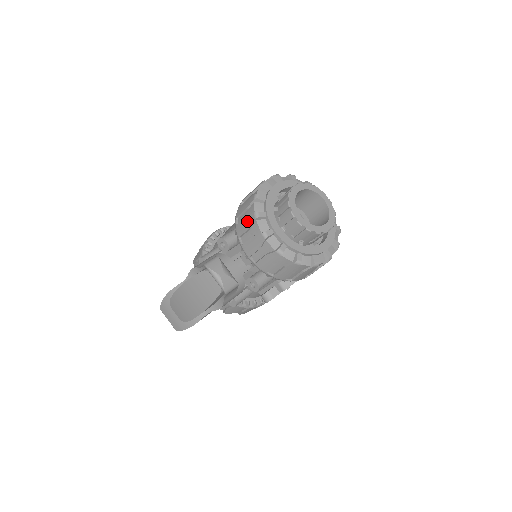
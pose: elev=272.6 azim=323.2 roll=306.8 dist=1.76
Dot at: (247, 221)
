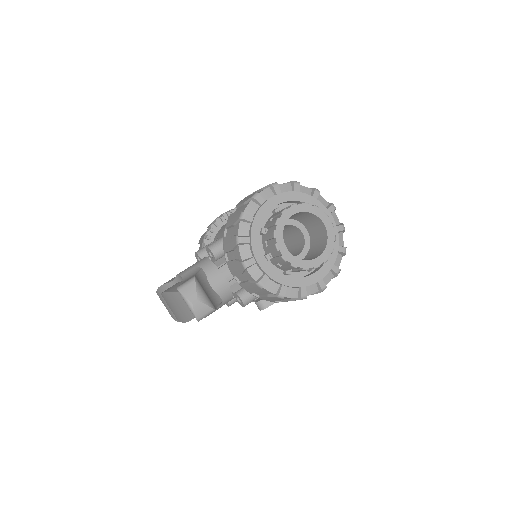
Dot at: (231, 241)
